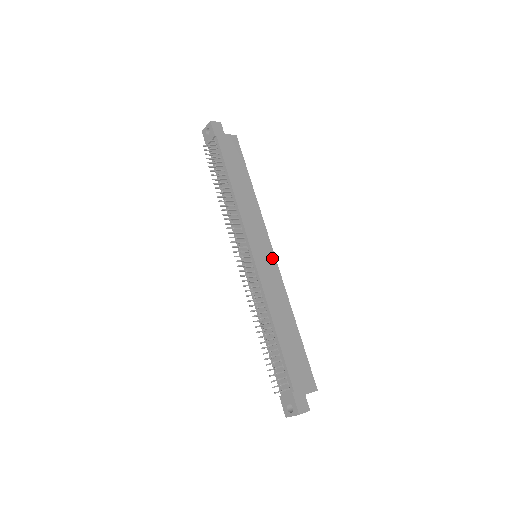
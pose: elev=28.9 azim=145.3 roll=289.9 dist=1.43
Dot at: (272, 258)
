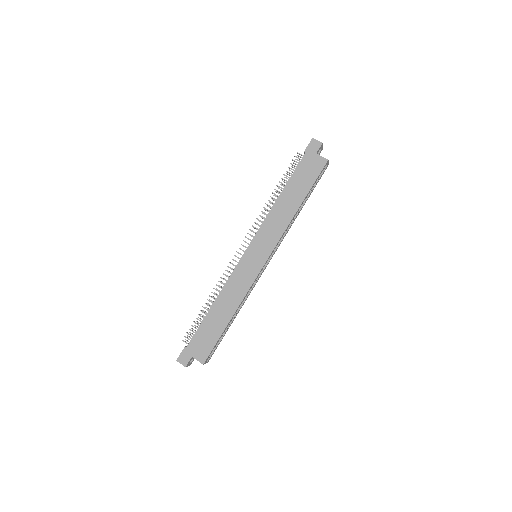
Dot at: (260, 265)
